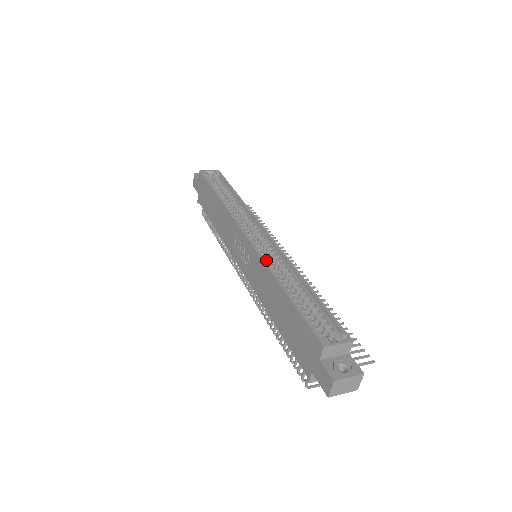
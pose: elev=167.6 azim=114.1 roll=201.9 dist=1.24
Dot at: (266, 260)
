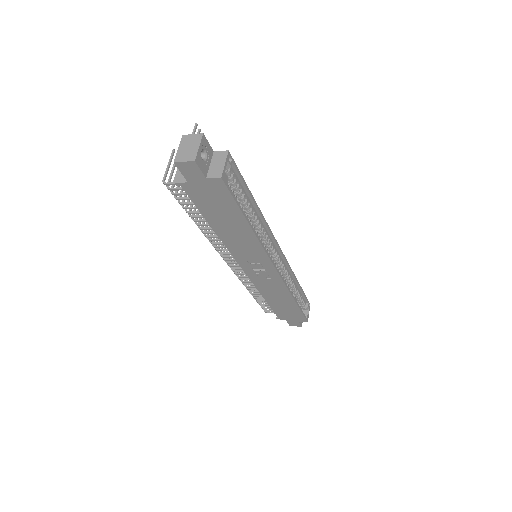
Dot at: occluded
